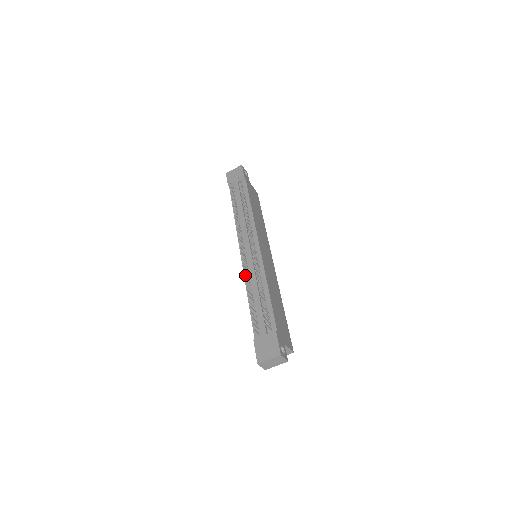
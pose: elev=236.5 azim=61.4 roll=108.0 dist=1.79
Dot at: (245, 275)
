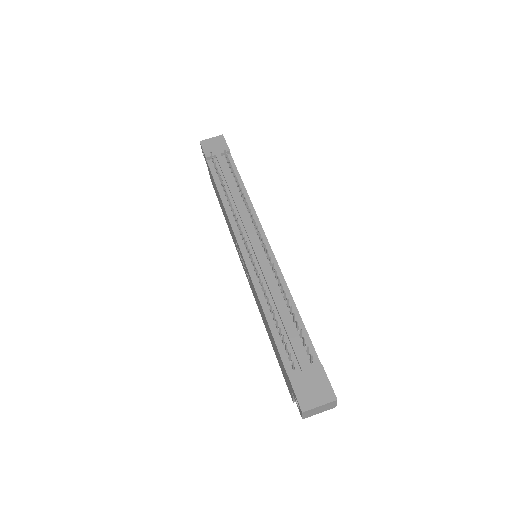
Dot at: occluded
